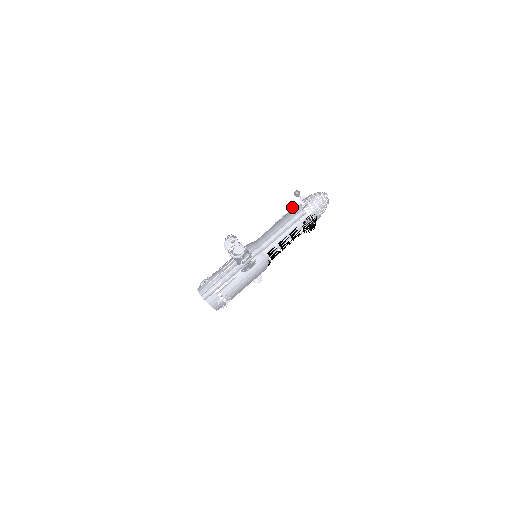
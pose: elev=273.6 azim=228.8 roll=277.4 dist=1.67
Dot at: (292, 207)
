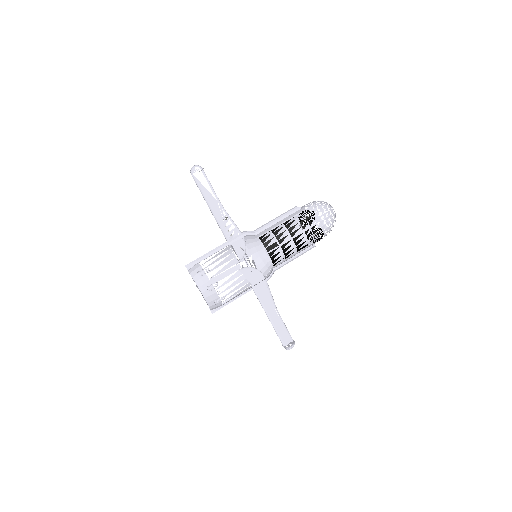
Dot at: occluded
